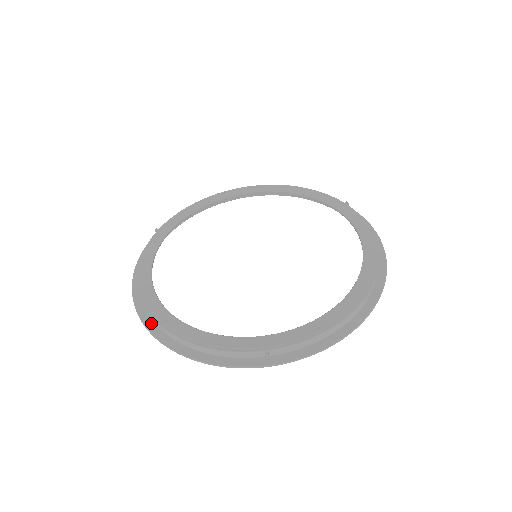
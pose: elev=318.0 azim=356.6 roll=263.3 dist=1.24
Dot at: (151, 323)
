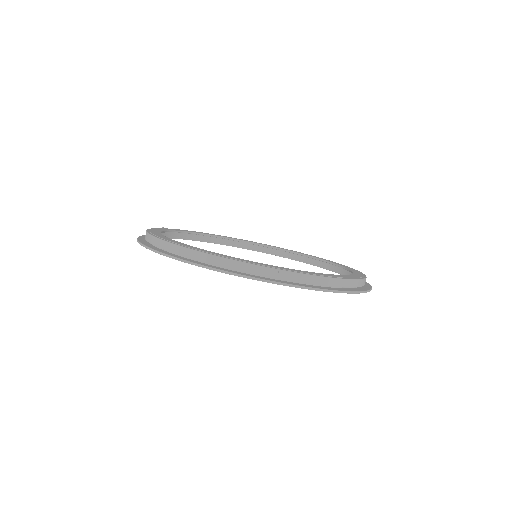
Dot at: (159, 249)
